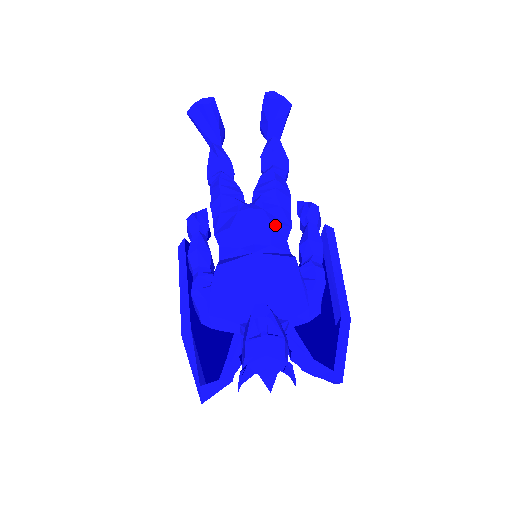
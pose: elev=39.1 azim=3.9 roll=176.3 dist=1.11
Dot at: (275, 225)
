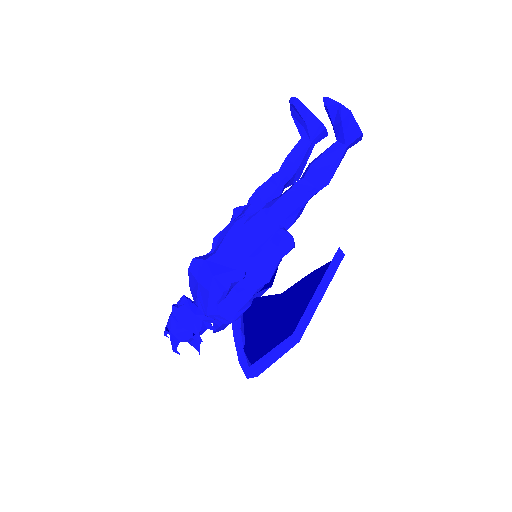
Dot at: (237, 243)
